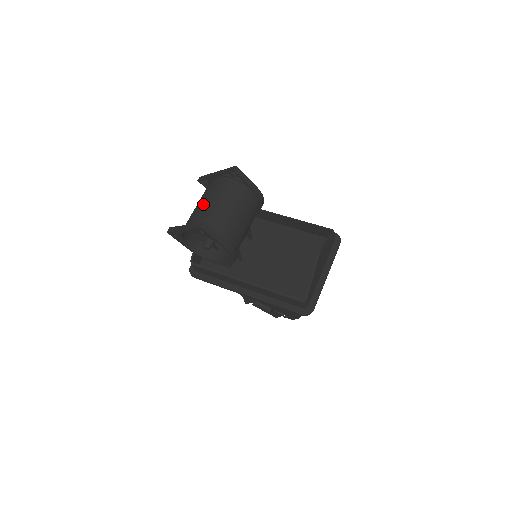
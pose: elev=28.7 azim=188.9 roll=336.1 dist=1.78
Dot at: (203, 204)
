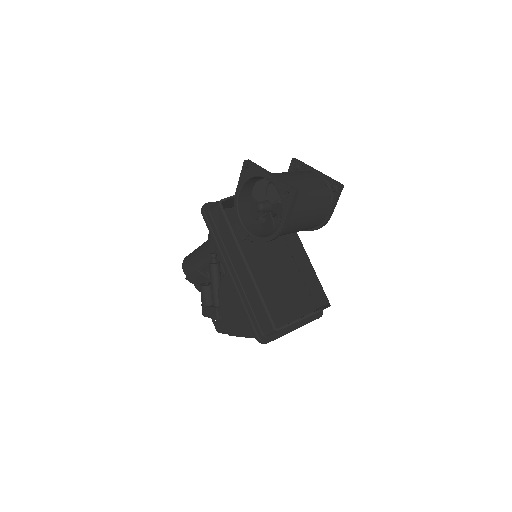
Dot at: (296, 178)
